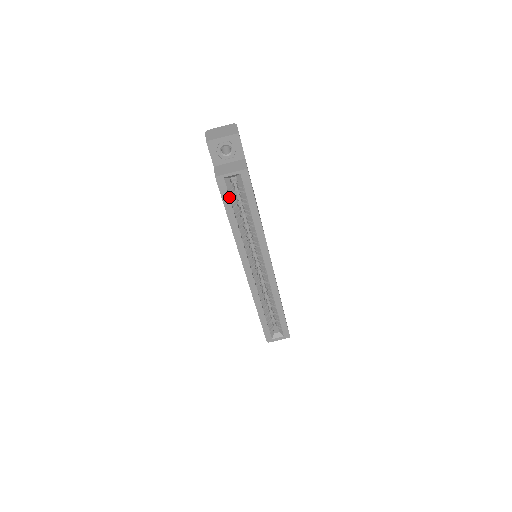
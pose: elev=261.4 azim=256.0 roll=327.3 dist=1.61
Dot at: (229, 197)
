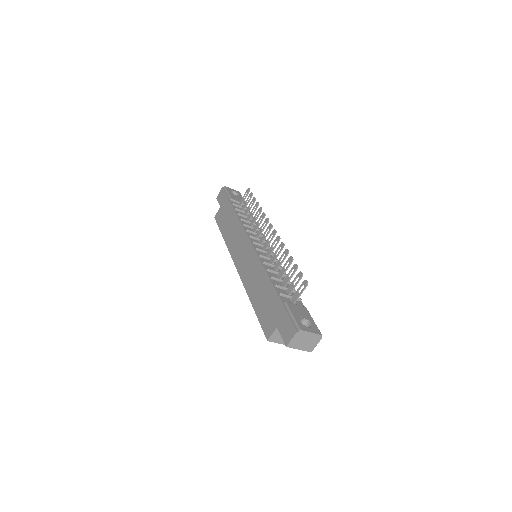
Dot at: occluded
